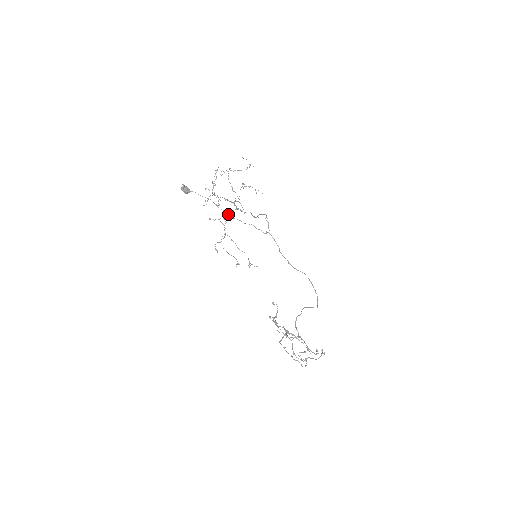
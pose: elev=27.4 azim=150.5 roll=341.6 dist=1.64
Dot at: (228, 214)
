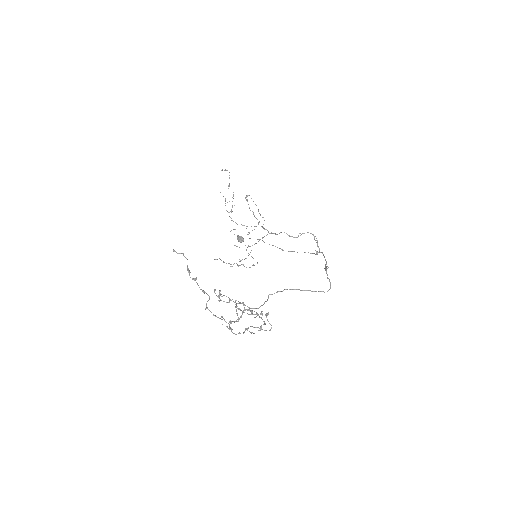
Dot at: occluded
